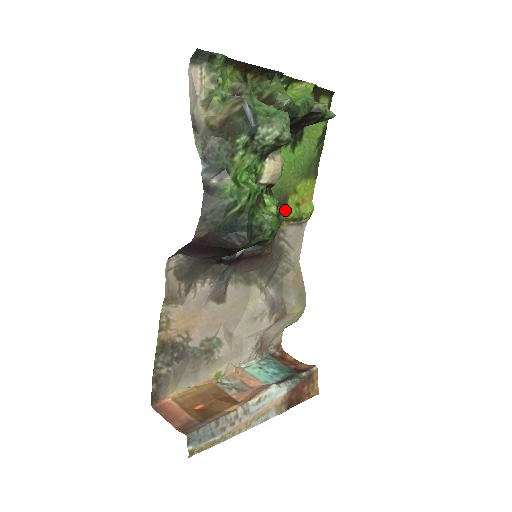
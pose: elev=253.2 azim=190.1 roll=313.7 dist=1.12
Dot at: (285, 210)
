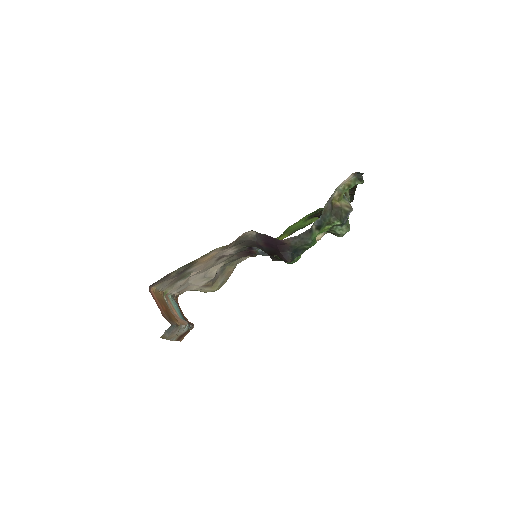
Dot at: occluded
